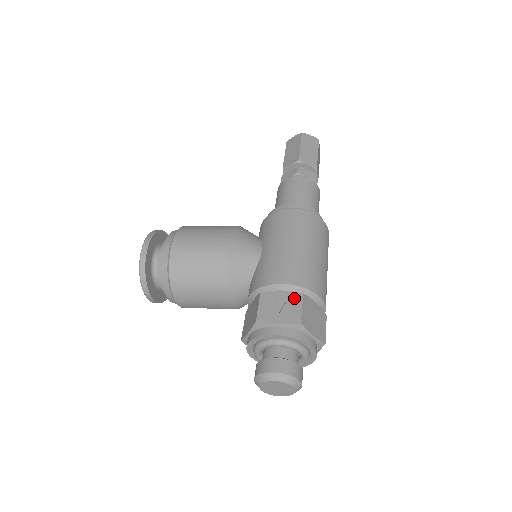
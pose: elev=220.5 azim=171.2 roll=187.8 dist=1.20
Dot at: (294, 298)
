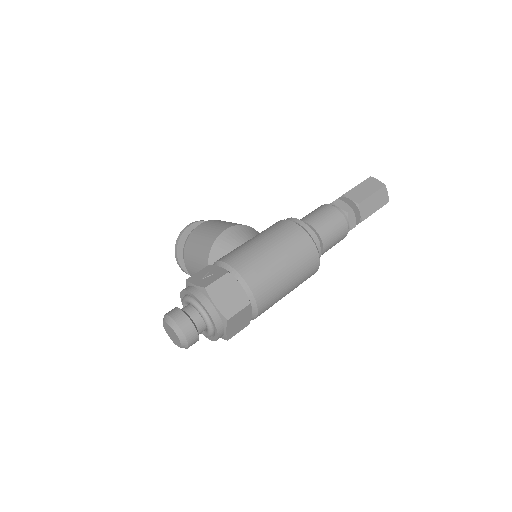
Dot at: (220, 273)
